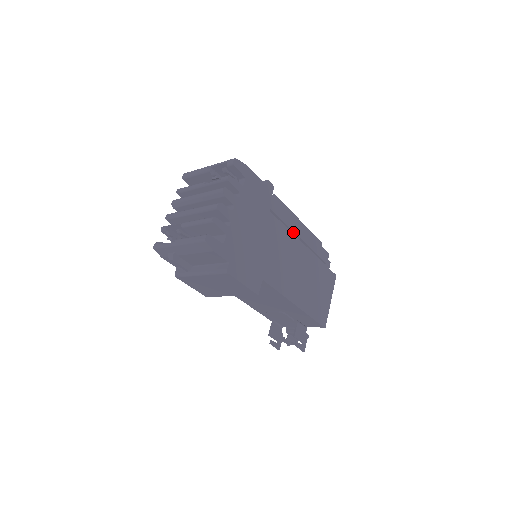
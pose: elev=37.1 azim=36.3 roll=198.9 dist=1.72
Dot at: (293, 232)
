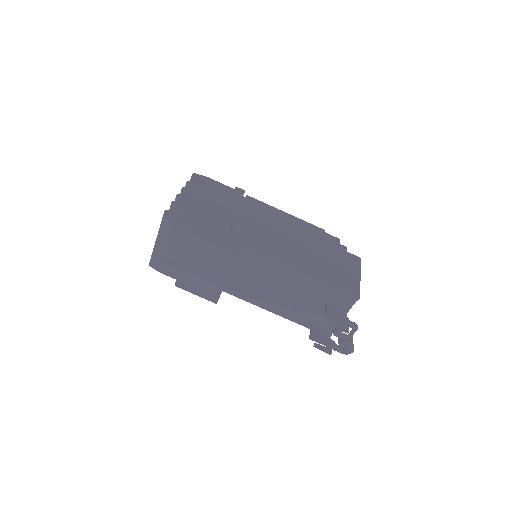
Dot at: (280, 220)
